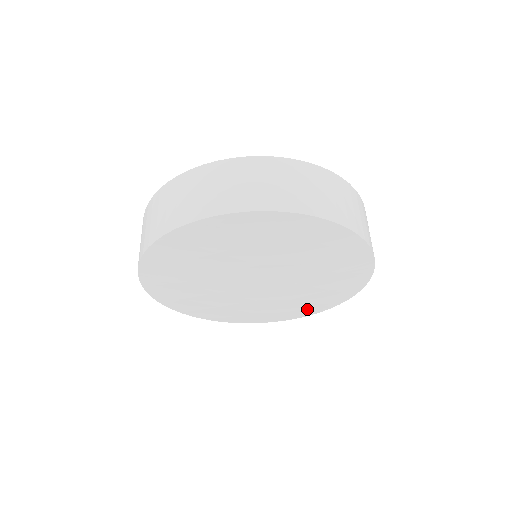
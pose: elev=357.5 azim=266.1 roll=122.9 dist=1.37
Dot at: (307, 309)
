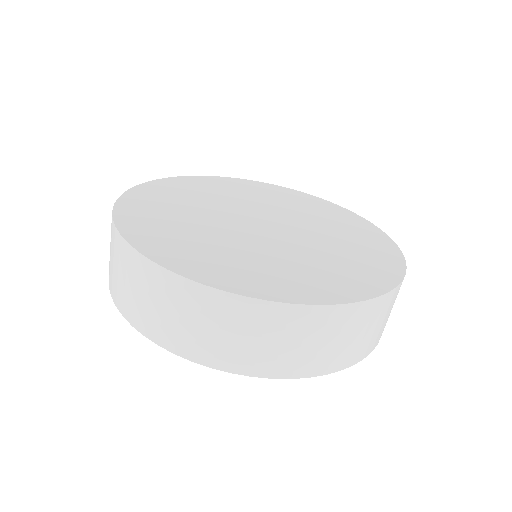
Dot at: occluded
